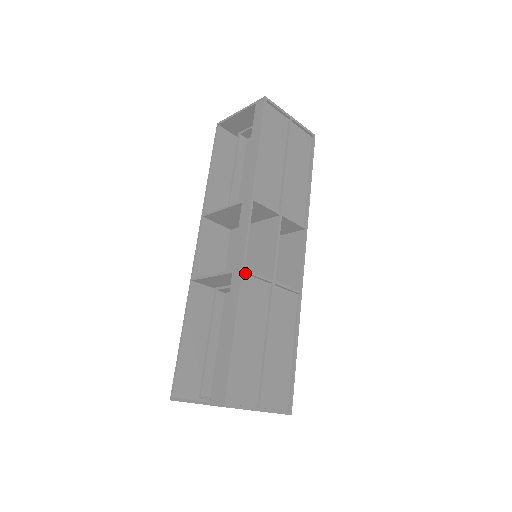
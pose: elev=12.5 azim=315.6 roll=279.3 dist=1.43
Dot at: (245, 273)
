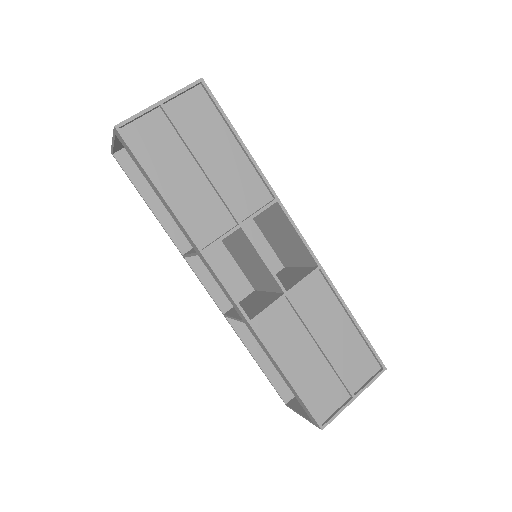
Dot at: (254, 319)
